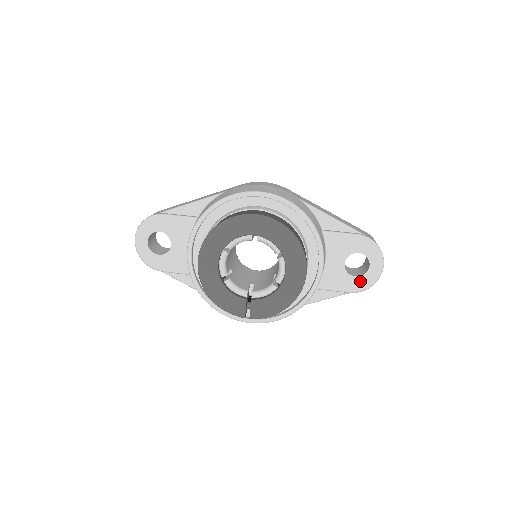
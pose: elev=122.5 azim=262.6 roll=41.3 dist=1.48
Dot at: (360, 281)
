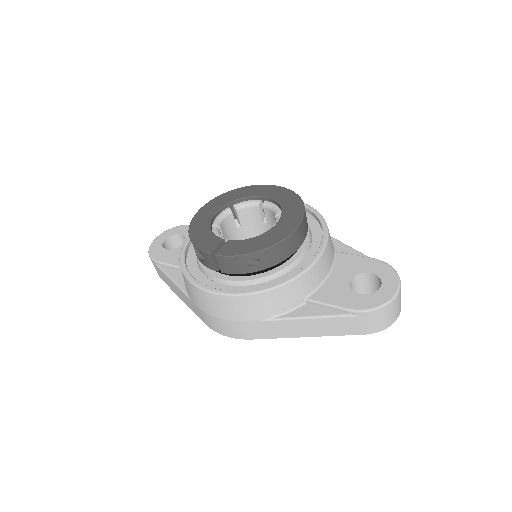
Dot at: (365, 299)
